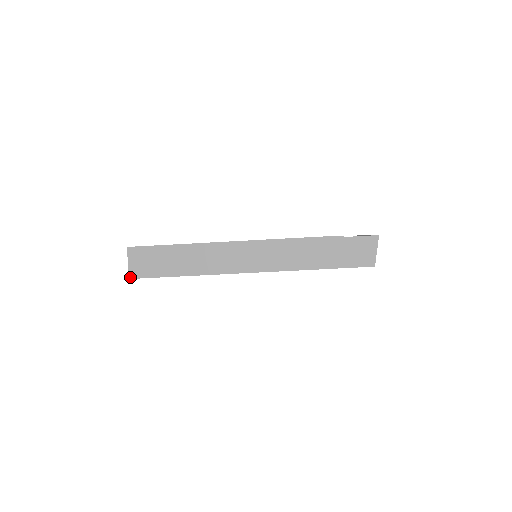
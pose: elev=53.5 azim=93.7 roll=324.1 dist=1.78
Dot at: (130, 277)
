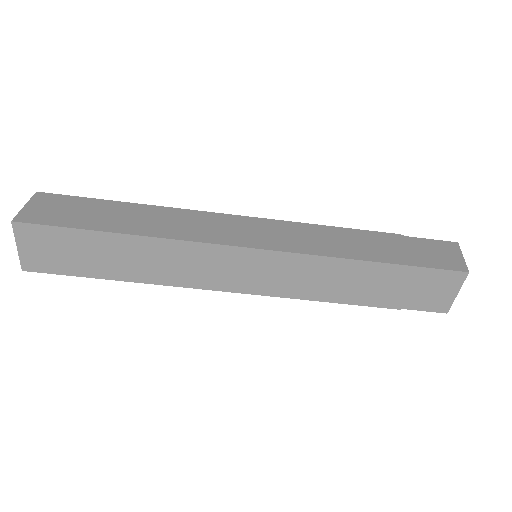
Dot at: (16, 219)
